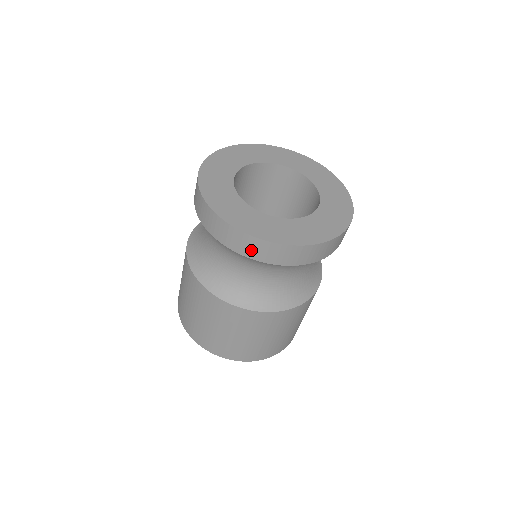
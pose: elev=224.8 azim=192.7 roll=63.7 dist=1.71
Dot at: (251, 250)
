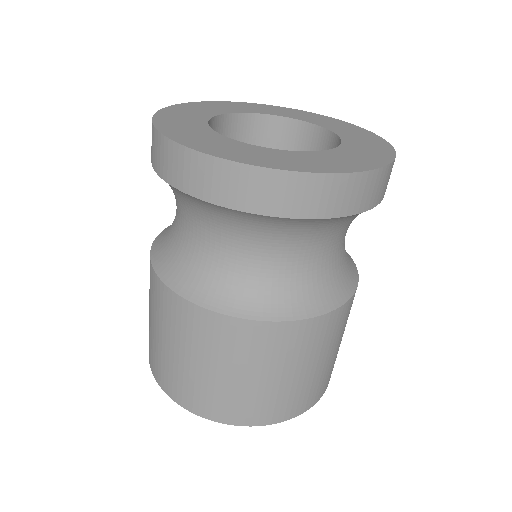
Dot at: (362, 198)
